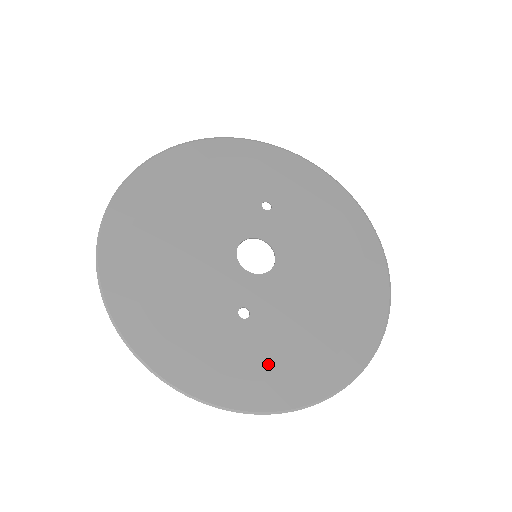
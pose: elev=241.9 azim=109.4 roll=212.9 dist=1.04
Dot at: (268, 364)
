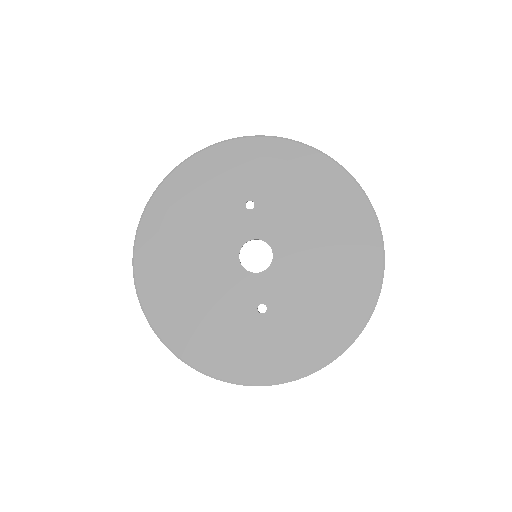
Dot at: (293, 341)
